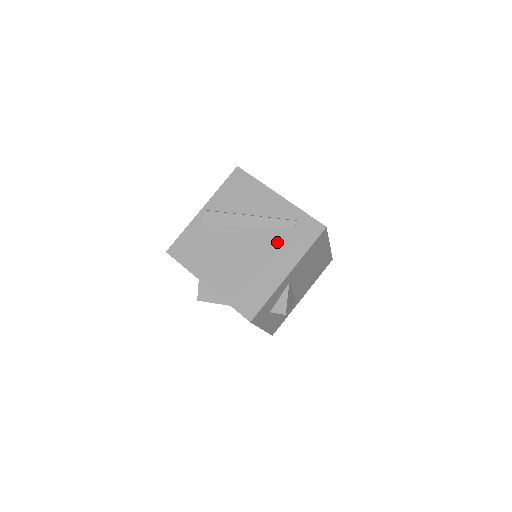
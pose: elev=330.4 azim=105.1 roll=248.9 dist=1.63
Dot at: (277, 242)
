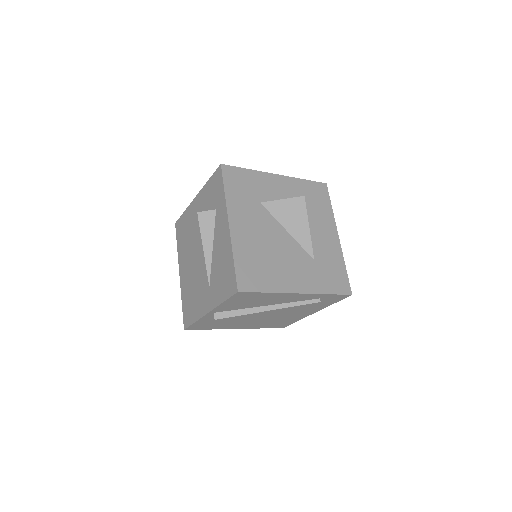
Dot at: (301, 308)
